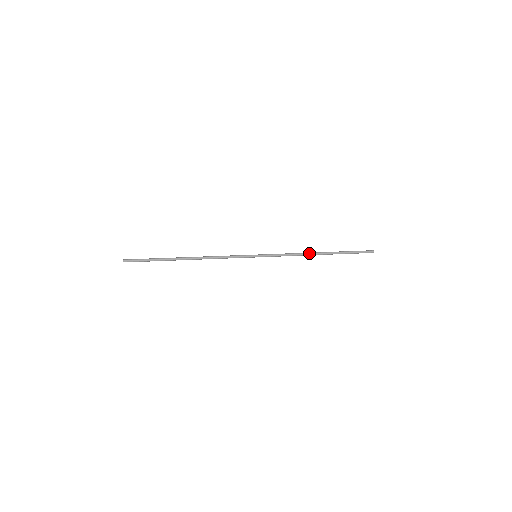
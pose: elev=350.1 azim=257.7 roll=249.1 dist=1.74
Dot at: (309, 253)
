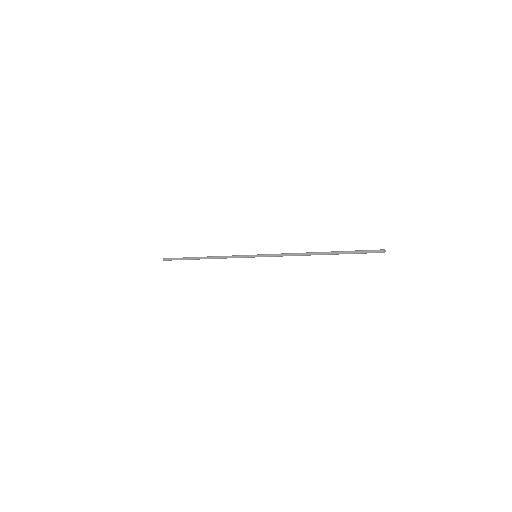
Dot at: (306, 252)
